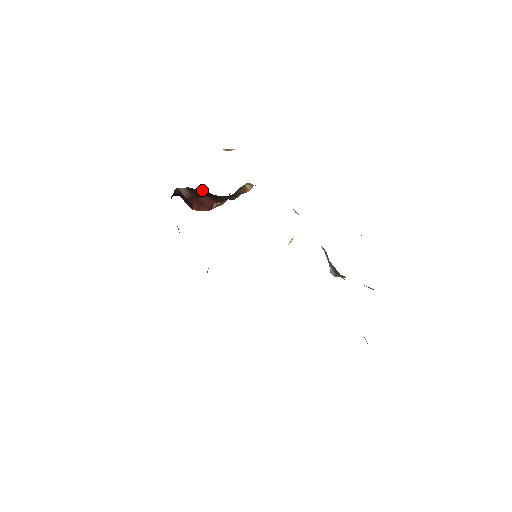
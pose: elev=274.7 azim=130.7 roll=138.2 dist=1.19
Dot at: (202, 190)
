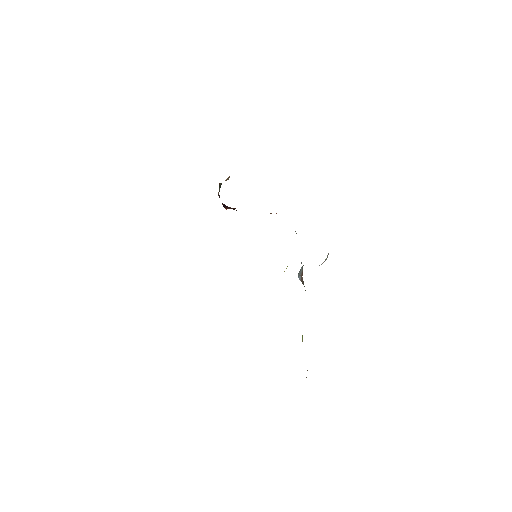
Dot at: occluded
